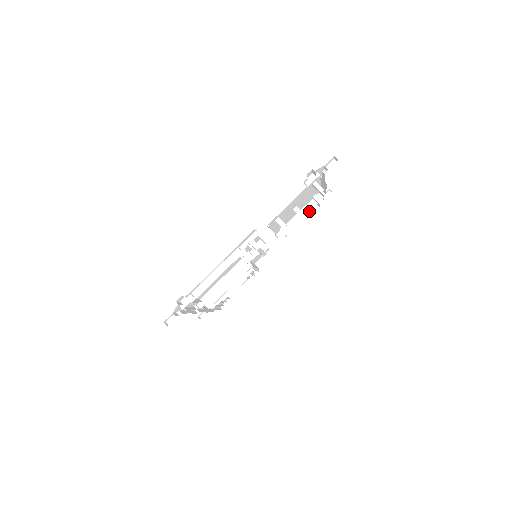
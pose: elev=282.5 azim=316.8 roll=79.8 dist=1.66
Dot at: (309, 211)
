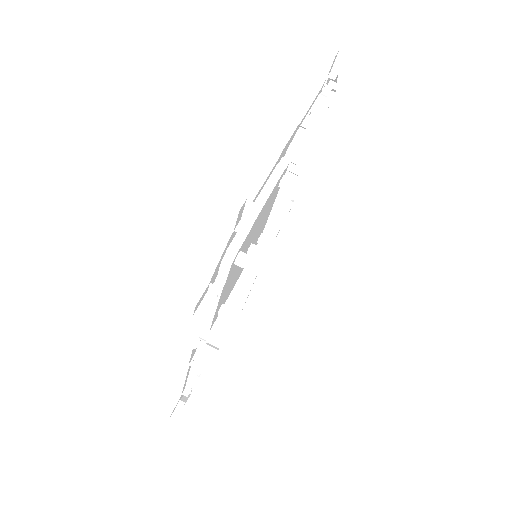
Dot at: (291, 196)
